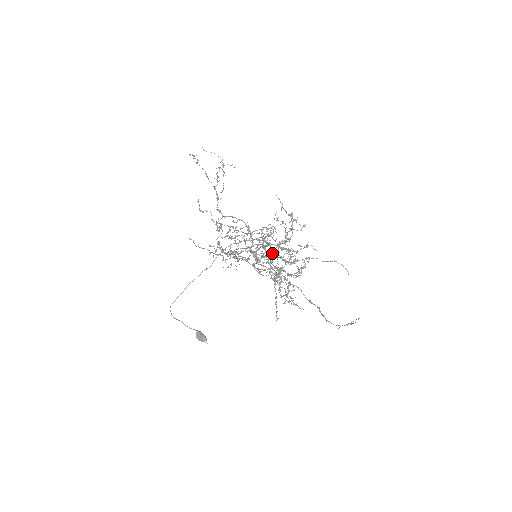
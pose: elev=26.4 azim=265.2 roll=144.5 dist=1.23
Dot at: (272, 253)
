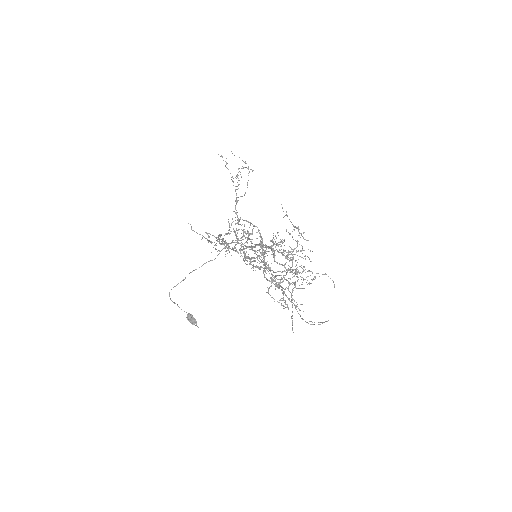
Dot at: occluded
